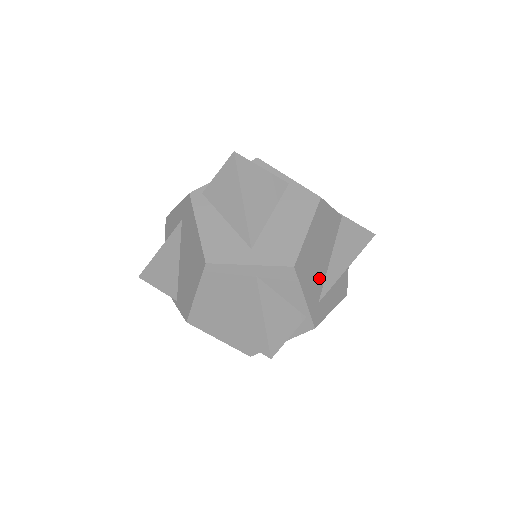
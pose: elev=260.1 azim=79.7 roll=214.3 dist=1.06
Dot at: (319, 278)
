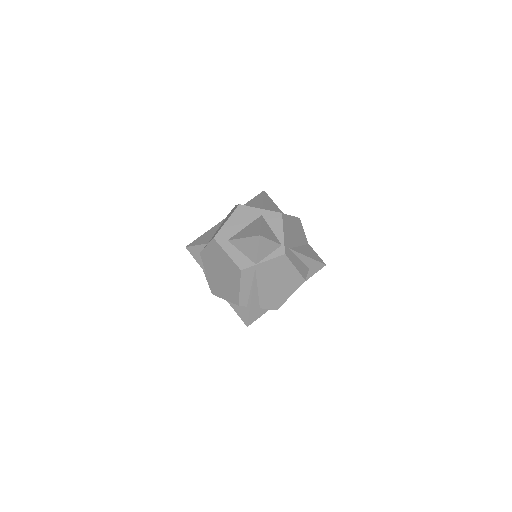
Dot at: (292, 241)
